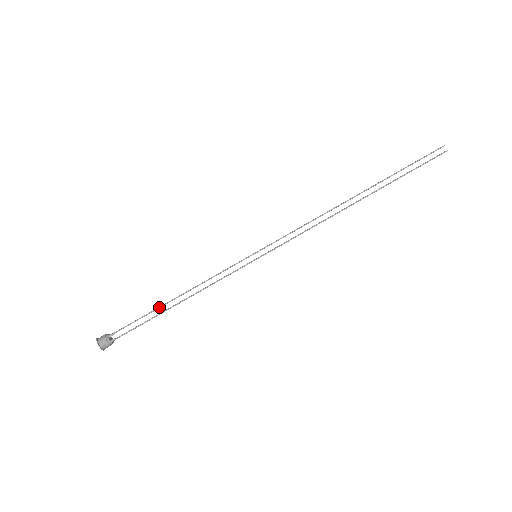
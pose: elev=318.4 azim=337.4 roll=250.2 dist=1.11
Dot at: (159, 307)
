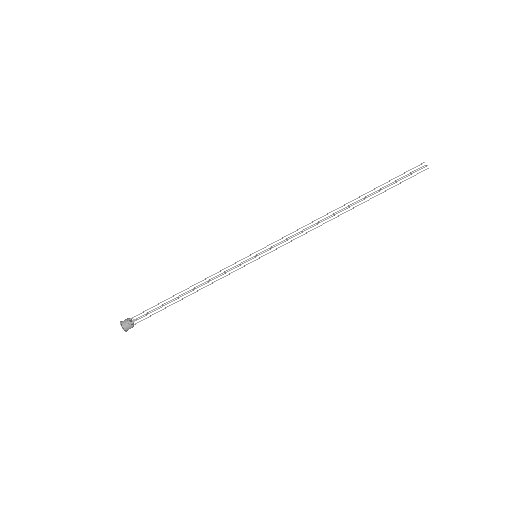
Dot at: (172, 296)
